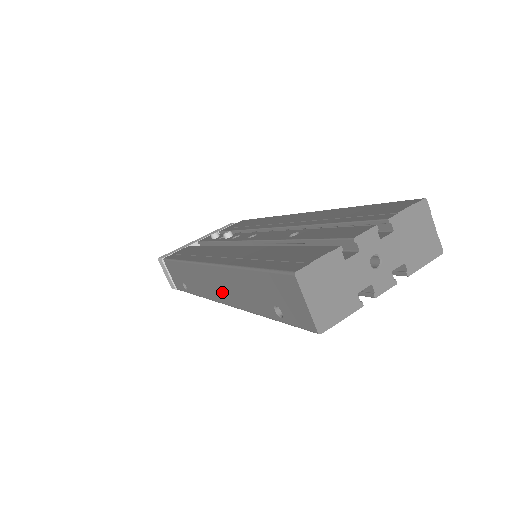
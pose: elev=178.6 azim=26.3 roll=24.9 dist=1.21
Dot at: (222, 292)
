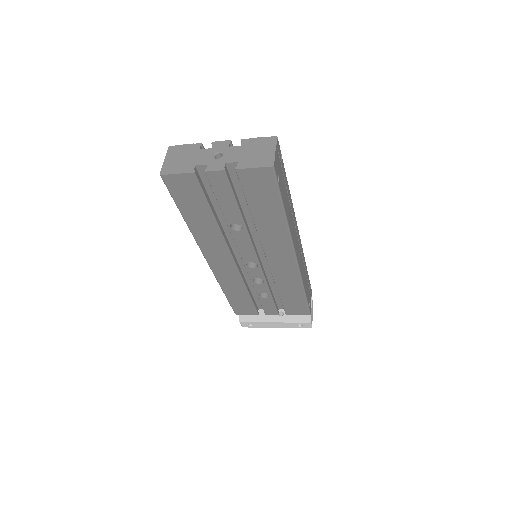
Dot at: occluded
